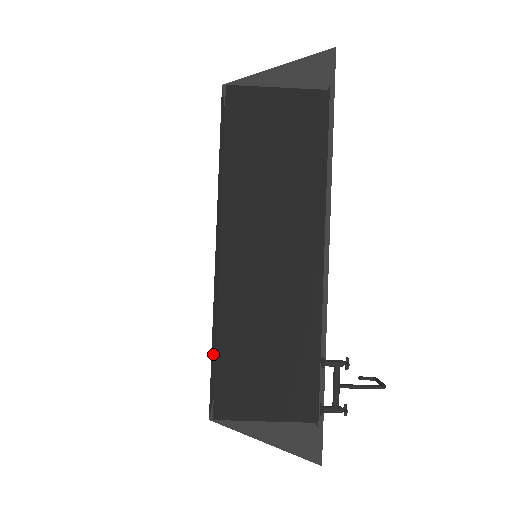
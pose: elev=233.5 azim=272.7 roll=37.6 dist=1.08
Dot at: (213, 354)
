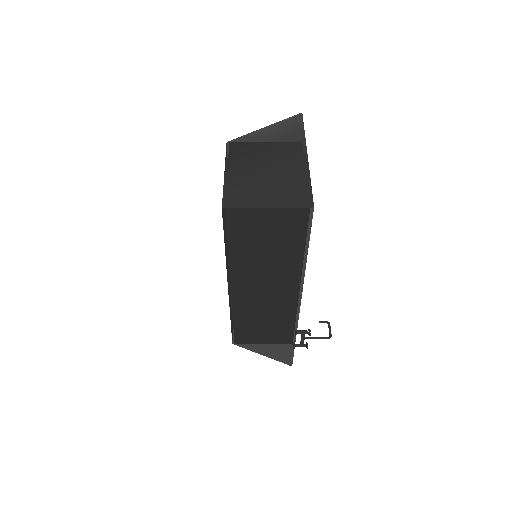
Dot at: (232, 325)
